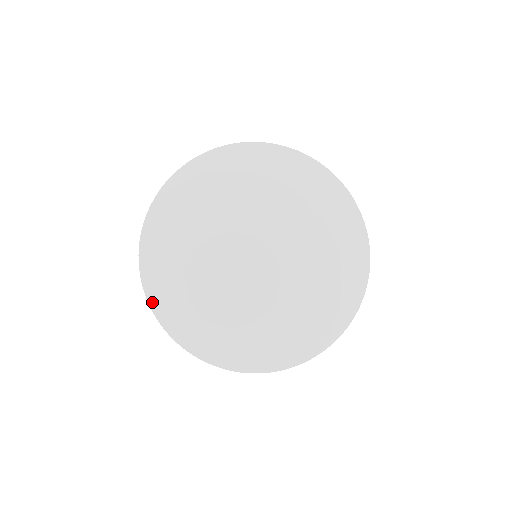
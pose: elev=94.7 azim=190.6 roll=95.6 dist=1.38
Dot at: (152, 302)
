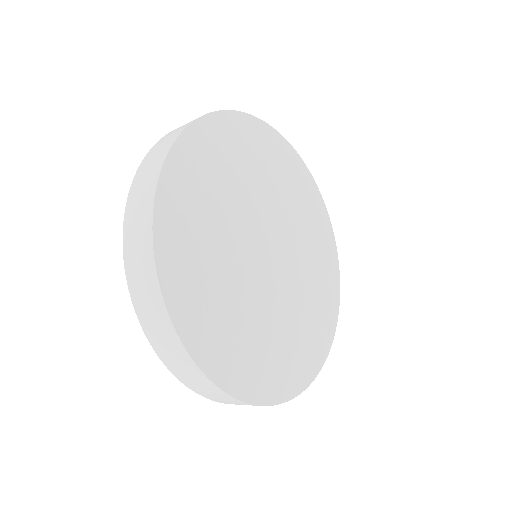
Dot at: (225, 385)
